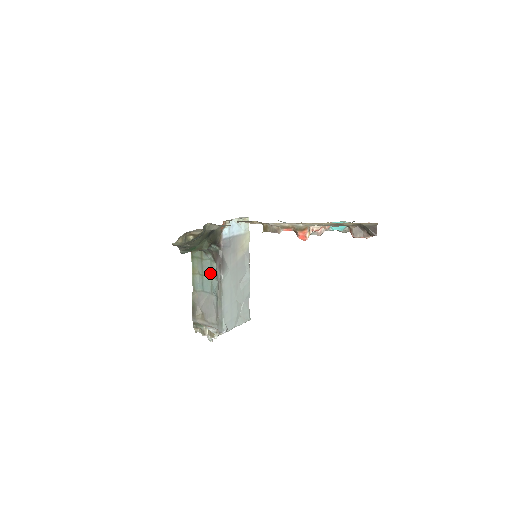
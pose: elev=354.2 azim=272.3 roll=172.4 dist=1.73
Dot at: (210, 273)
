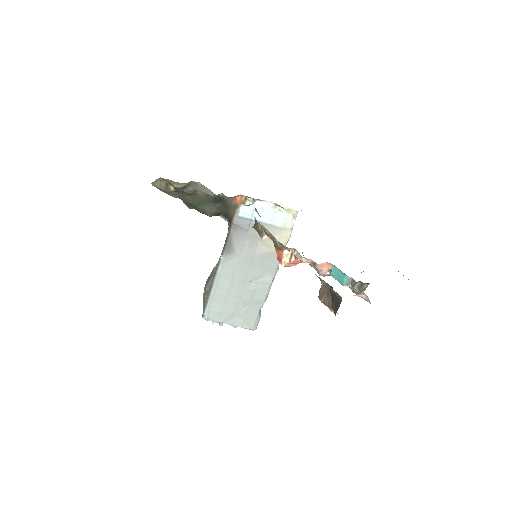
Dot at: occluded
